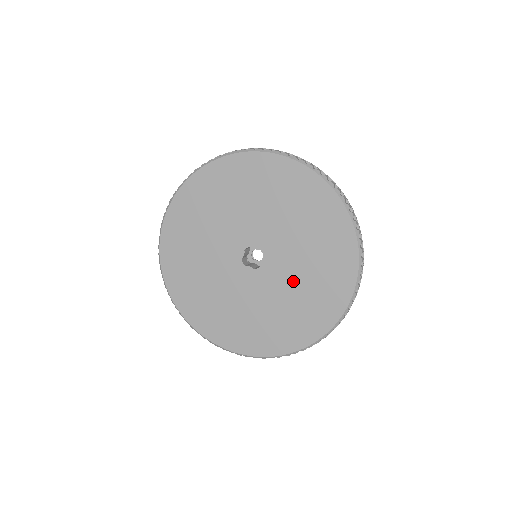
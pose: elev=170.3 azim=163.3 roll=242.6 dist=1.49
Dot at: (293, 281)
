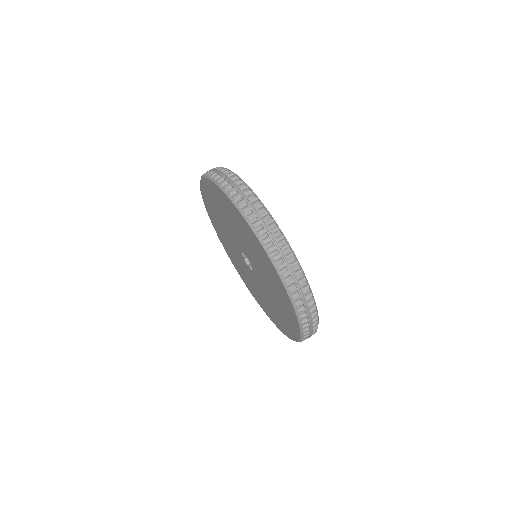
Dot at: (269, 289)
